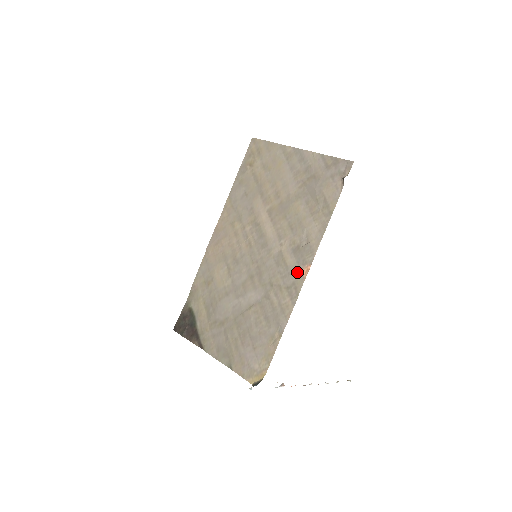
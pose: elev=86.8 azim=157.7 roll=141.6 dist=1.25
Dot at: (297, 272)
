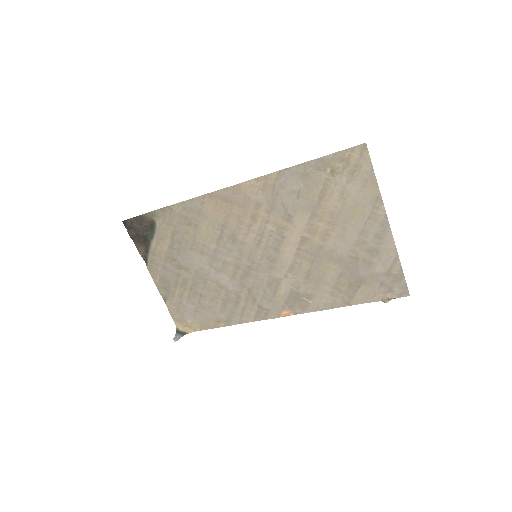
Dot at: (279, 307)
